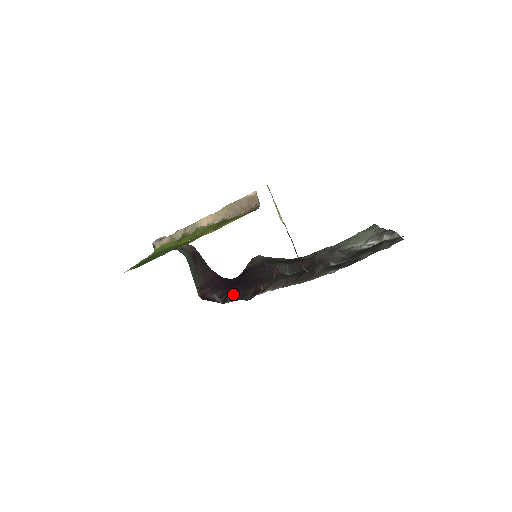
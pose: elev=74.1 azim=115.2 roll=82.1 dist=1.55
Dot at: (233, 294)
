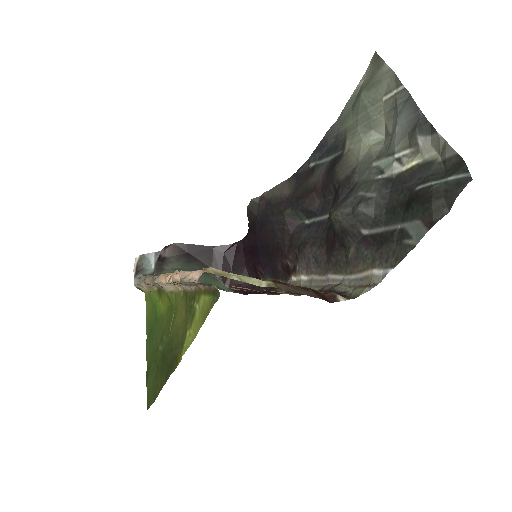
Dot at: (261, 272)
